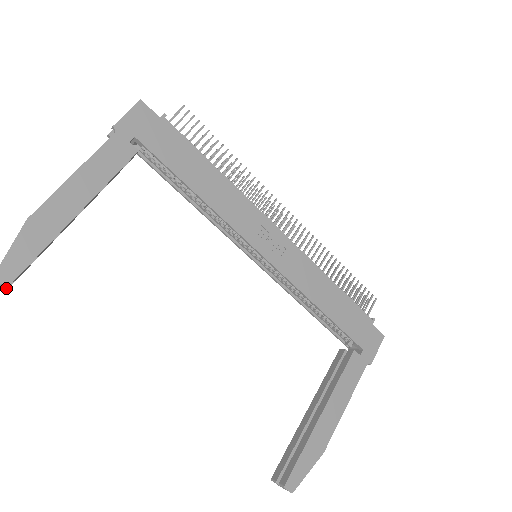
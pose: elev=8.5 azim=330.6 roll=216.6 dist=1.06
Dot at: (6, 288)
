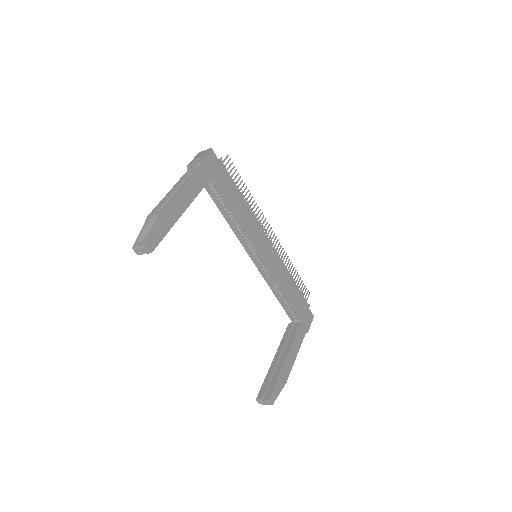
Dot at: occluded
